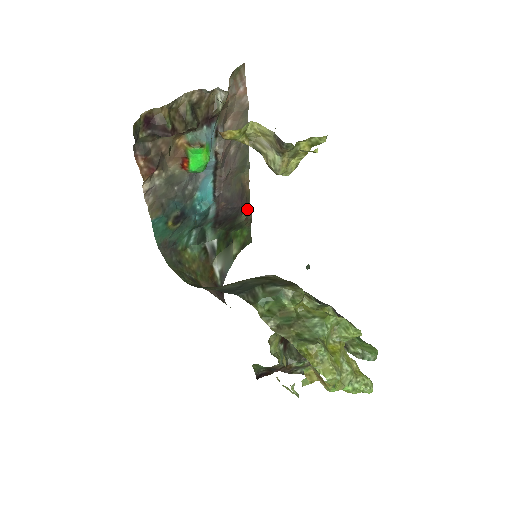
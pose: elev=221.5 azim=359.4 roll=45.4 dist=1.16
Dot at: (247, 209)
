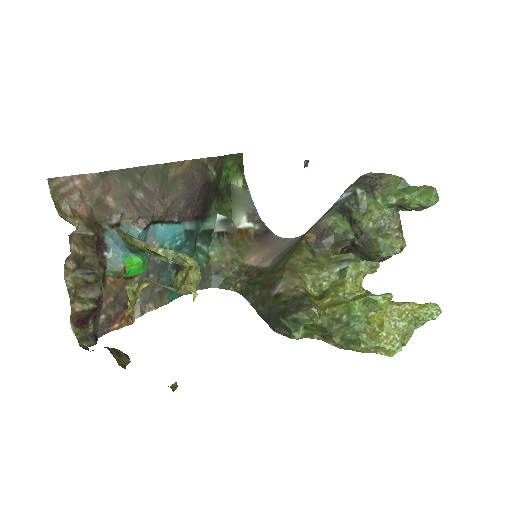
Dot at: (208, 162)
